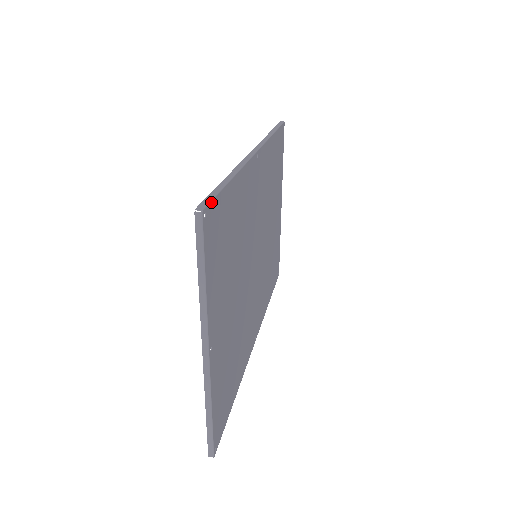
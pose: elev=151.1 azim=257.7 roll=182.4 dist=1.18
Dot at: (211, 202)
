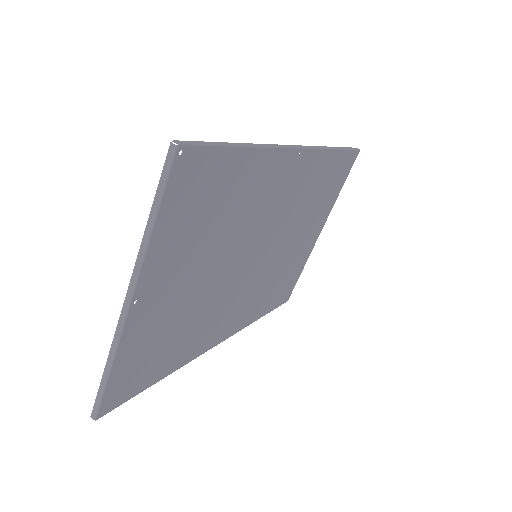
Dot at: (198, 146)
